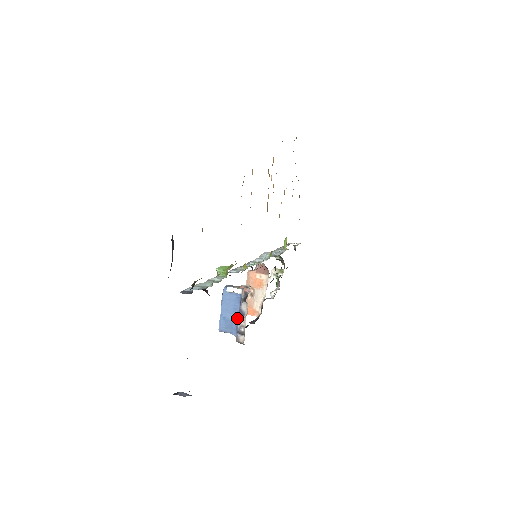
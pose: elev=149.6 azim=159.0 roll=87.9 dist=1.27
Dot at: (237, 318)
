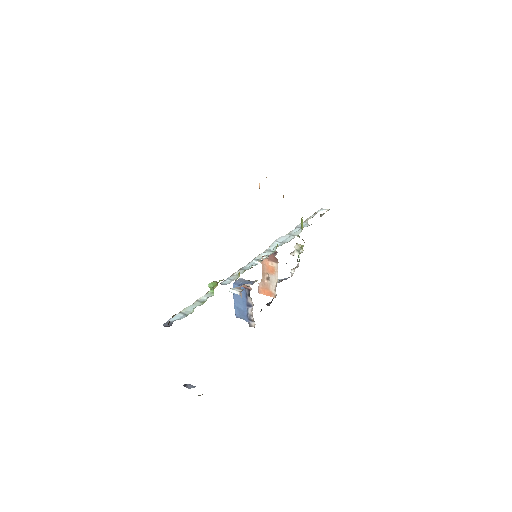
Dot at: (246, 309)
